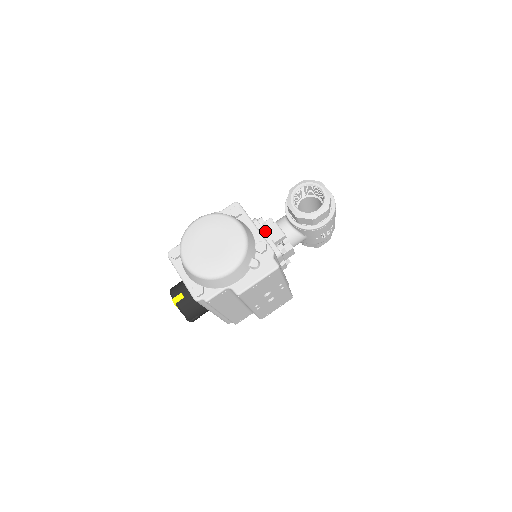
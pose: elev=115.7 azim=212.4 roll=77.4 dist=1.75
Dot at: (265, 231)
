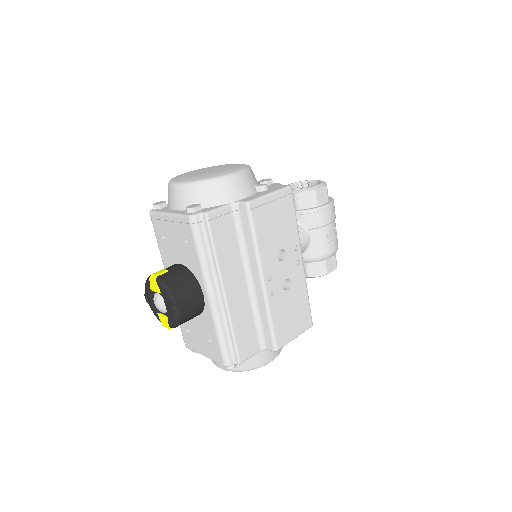
Dot at: occluded
